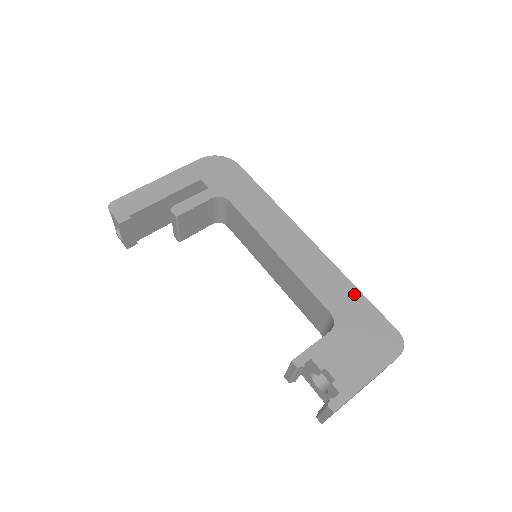
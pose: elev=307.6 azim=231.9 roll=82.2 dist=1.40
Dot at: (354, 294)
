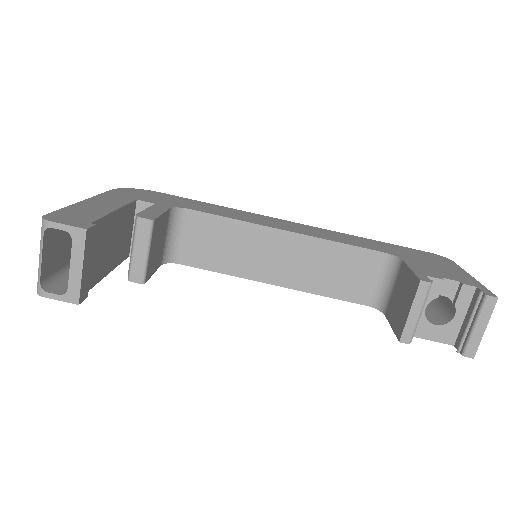
Dot at: (374, 241)
